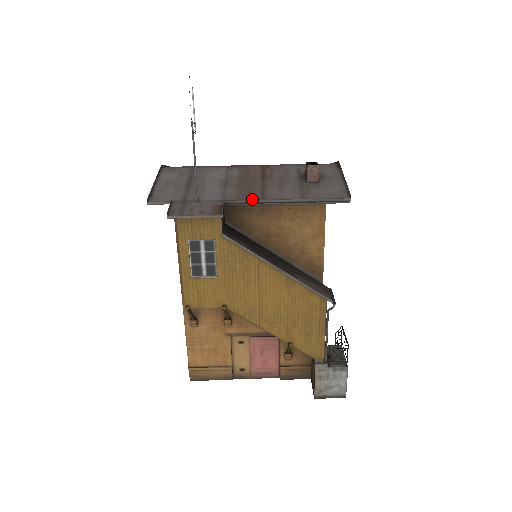
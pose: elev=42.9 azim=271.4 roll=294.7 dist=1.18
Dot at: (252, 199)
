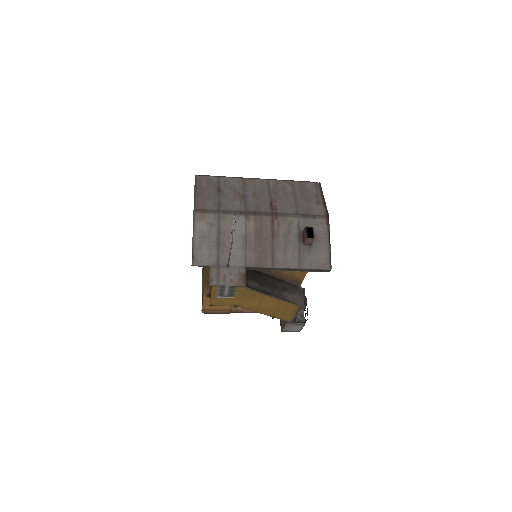
Dot at: (265, 266)
